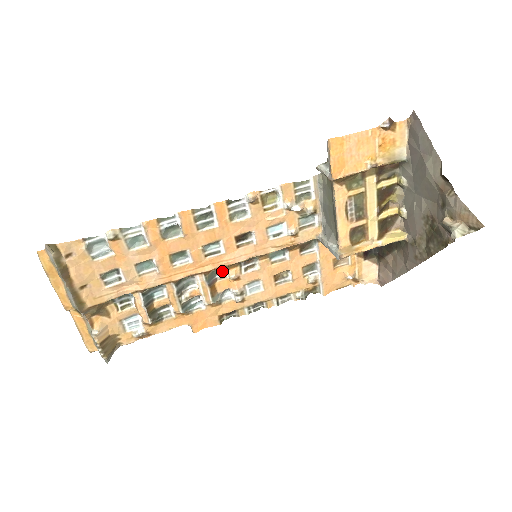
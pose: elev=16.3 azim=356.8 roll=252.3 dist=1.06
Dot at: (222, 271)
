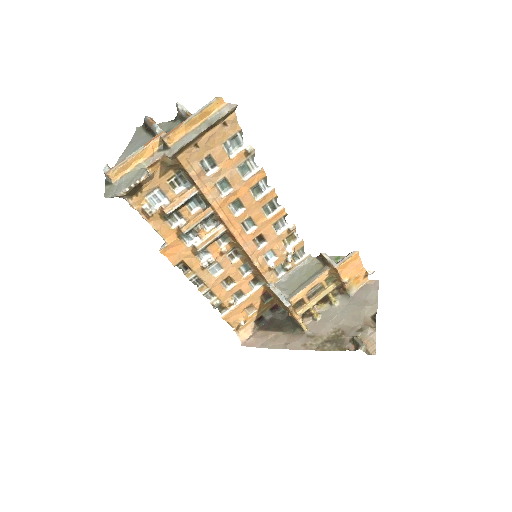
Dot at: (224, 240)
